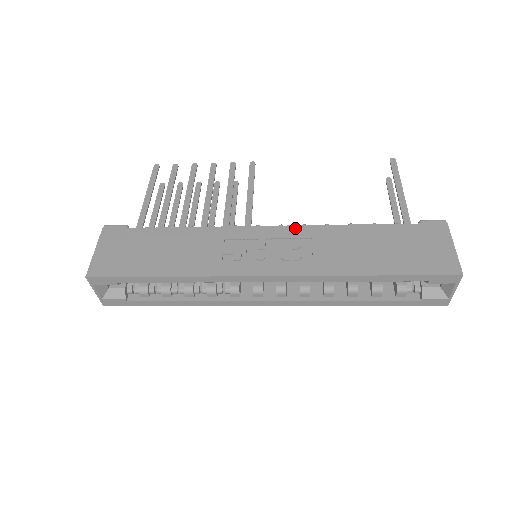
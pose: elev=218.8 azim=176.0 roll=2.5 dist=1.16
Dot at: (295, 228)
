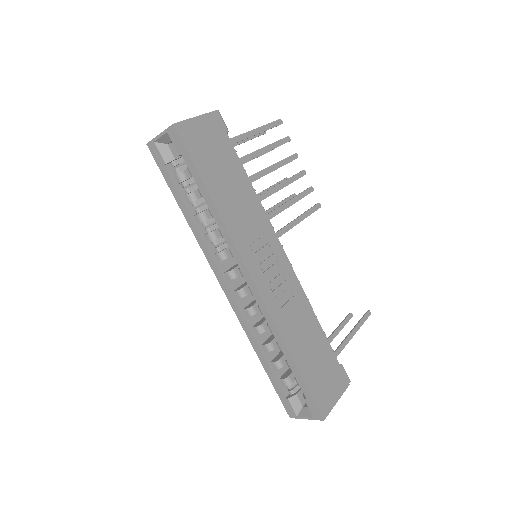
Dot at: (295, 277)
